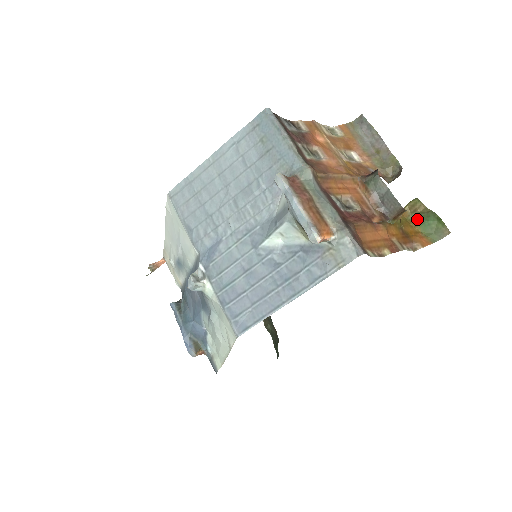
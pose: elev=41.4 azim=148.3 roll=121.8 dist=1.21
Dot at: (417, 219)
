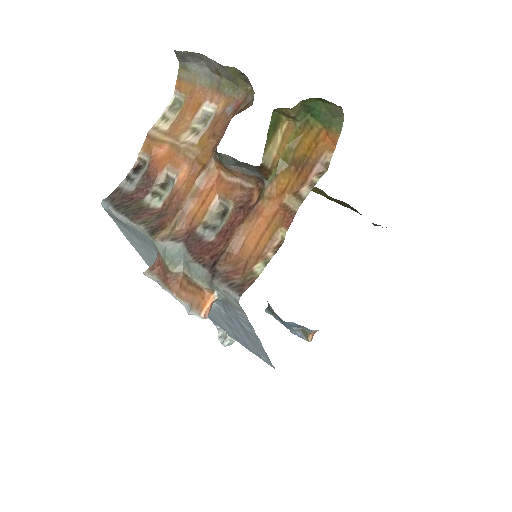
Dot at: (306, 117)
